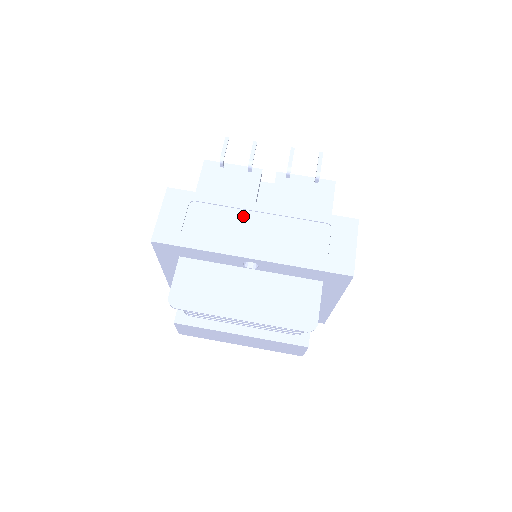
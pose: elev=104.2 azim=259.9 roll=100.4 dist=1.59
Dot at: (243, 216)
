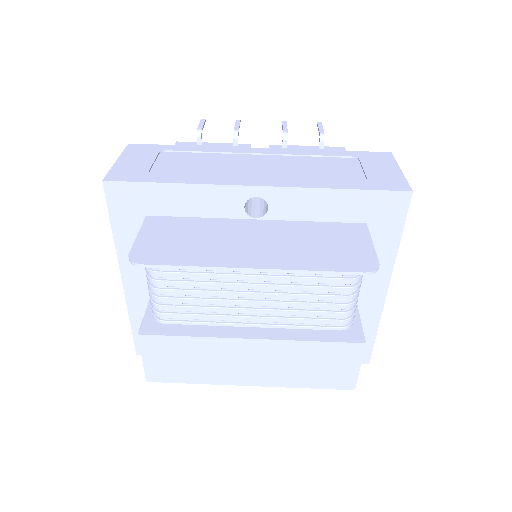
Dot at: (236, 158)
